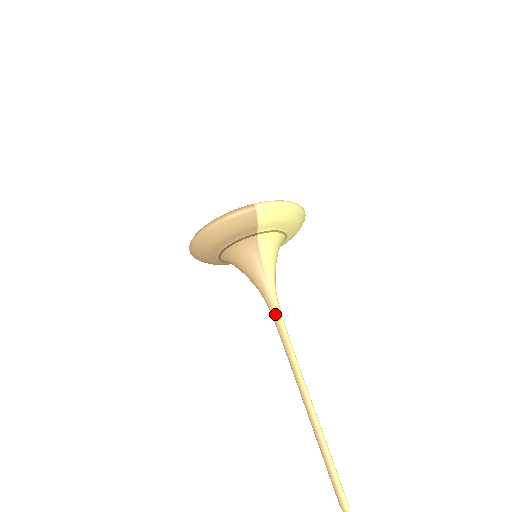
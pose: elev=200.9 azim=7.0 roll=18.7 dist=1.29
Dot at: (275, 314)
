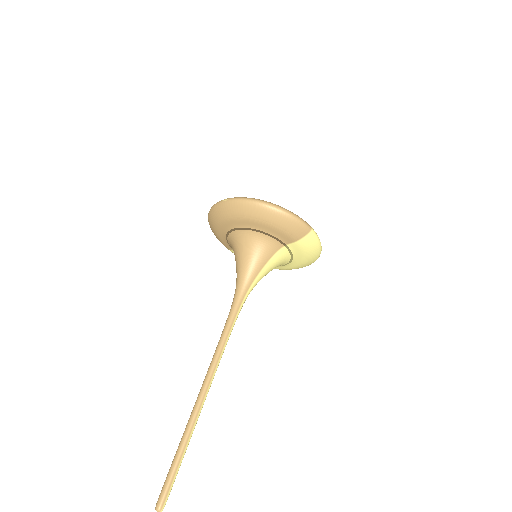
Dot at: (236, 310)
